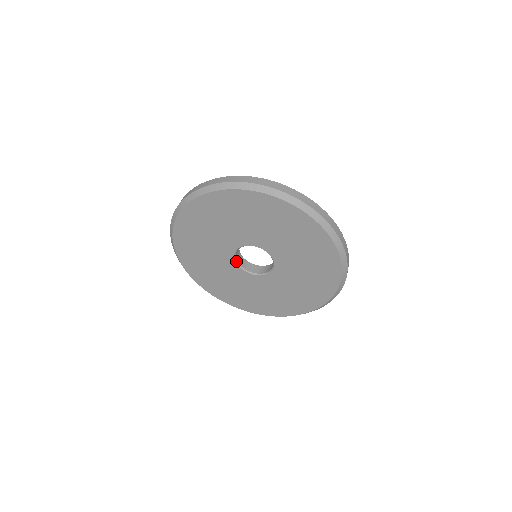
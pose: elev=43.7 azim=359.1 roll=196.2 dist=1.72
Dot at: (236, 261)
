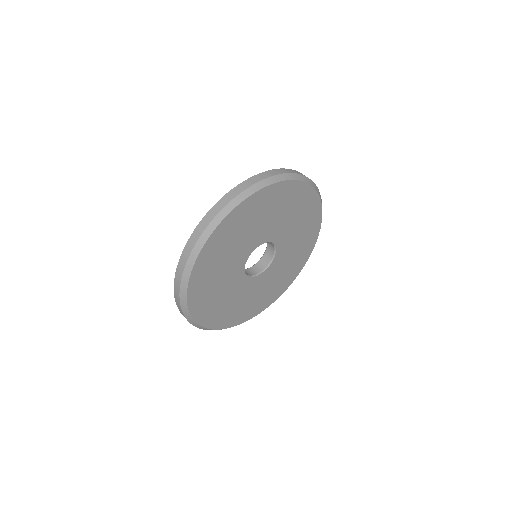
Dot at: (244, 271)
